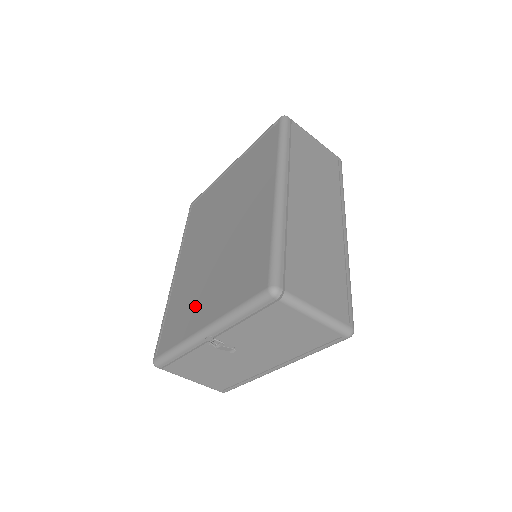
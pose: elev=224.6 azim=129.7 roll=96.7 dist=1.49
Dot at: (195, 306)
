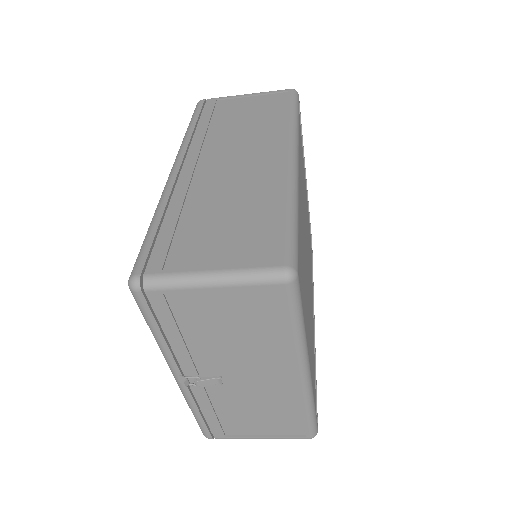
Dot at: occluded
